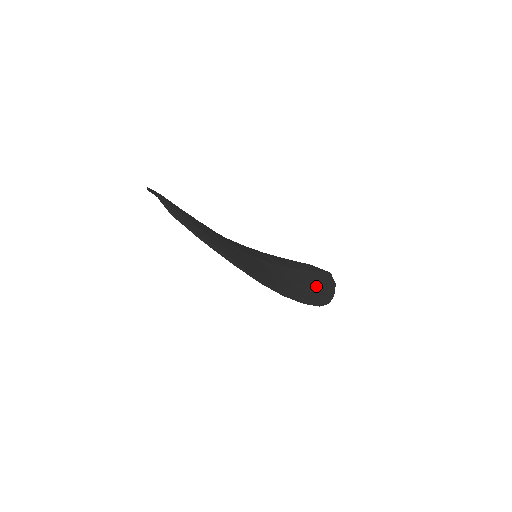
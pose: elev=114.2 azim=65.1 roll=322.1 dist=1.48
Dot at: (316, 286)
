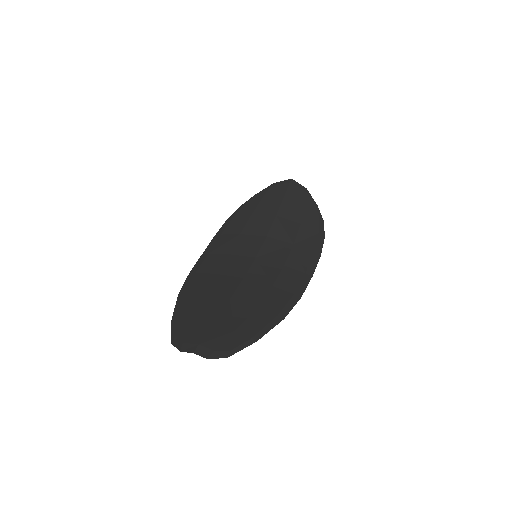
Dot at: (303, 217)
